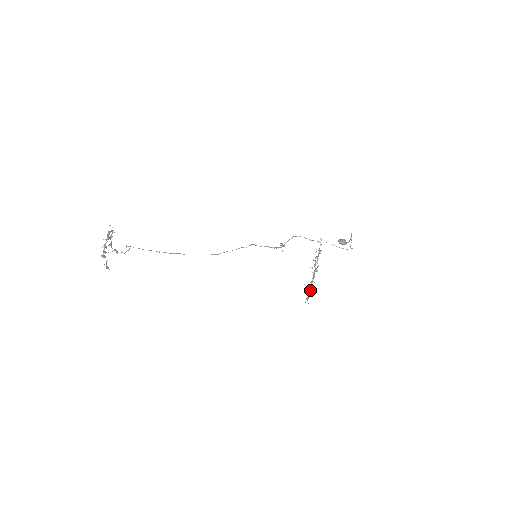
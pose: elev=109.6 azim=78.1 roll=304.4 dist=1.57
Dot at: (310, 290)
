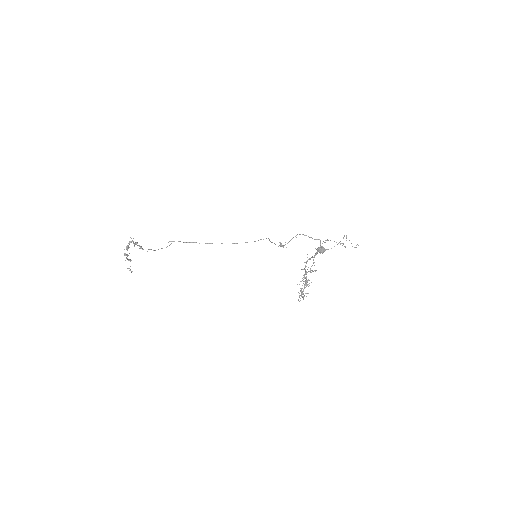
Dot at: (302, 291)
